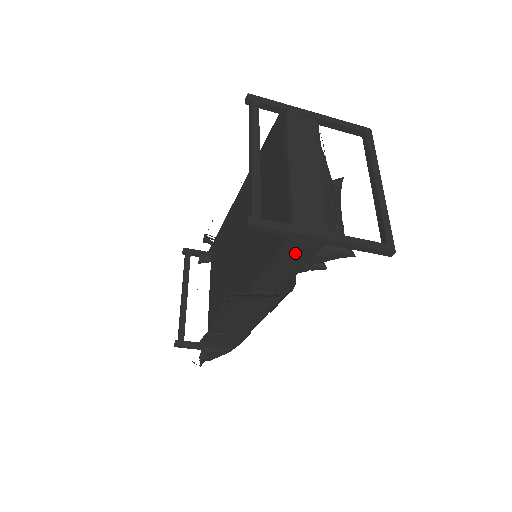
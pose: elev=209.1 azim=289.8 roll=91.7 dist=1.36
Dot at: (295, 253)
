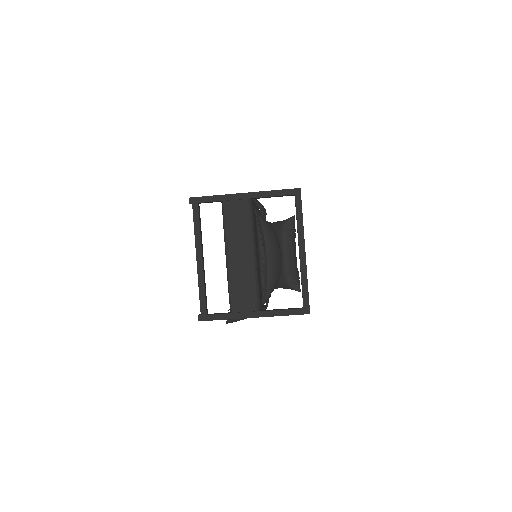
Dot at: occluded
